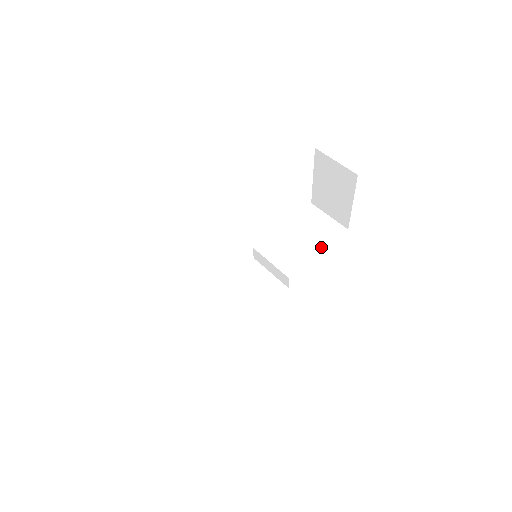
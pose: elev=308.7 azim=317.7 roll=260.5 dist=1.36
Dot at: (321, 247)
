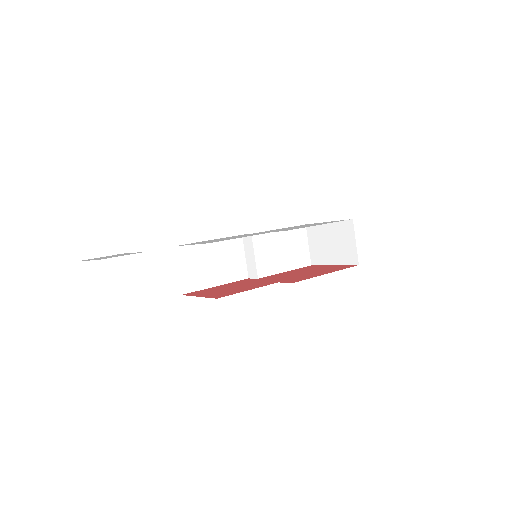
Dot at: (290, 268)
